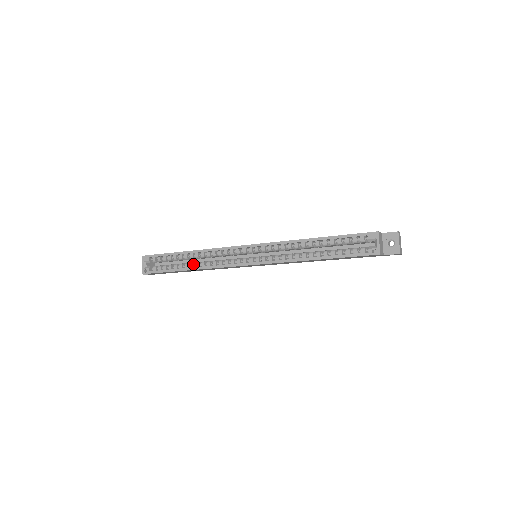
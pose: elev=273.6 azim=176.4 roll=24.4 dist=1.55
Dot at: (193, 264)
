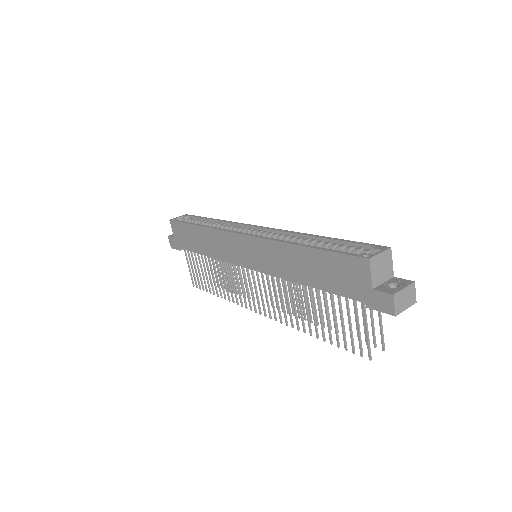
Dot at: occluded
